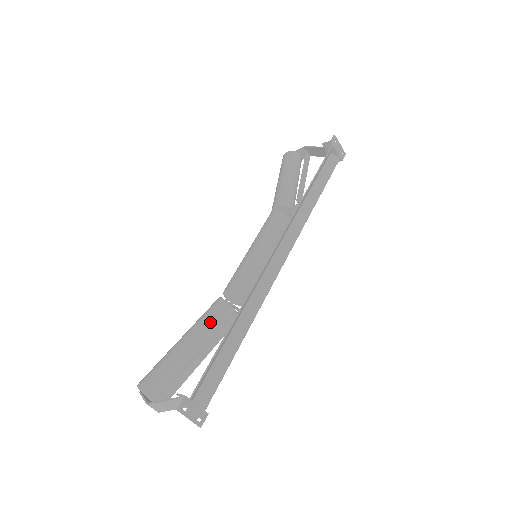
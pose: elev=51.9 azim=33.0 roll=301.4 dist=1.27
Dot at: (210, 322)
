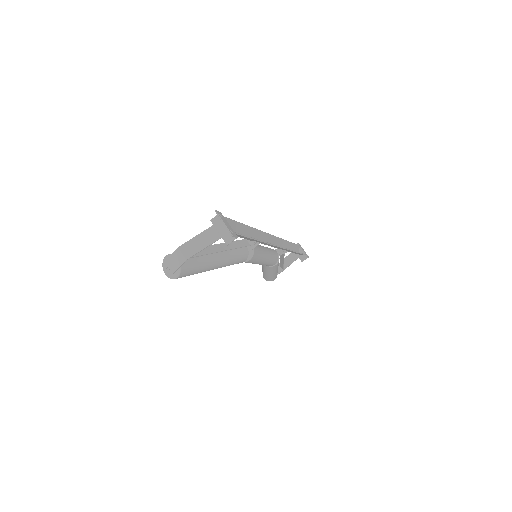
Dot at: occluded
